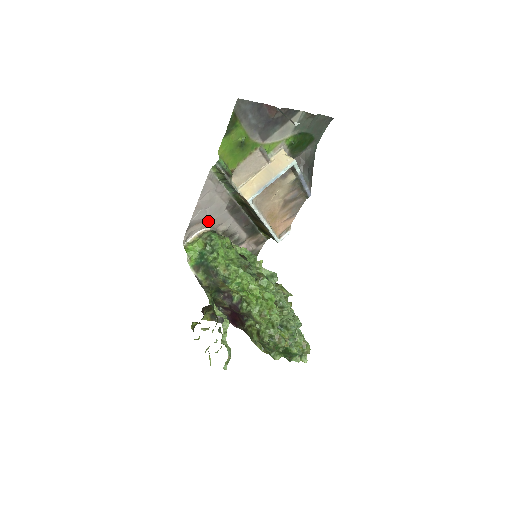
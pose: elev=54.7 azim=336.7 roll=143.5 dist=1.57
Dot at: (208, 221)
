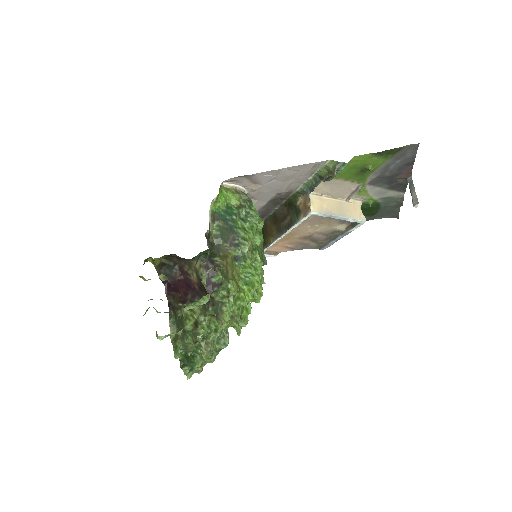
Dot at: (258, 188)
